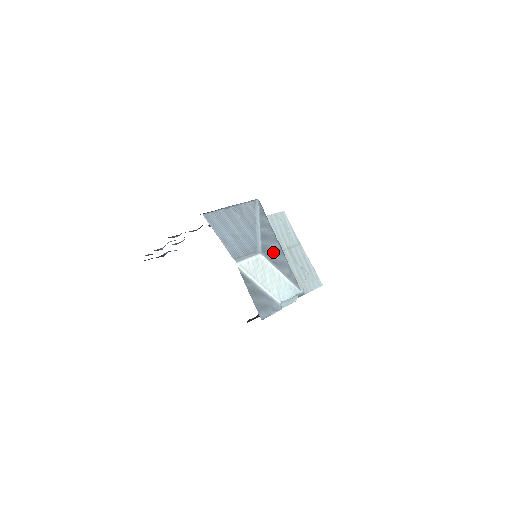
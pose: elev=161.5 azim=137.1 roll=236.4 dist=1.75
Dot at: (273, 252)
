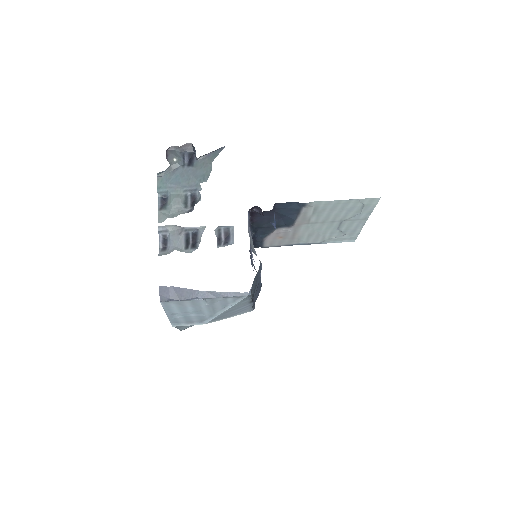
Dot at: (231, 313)
